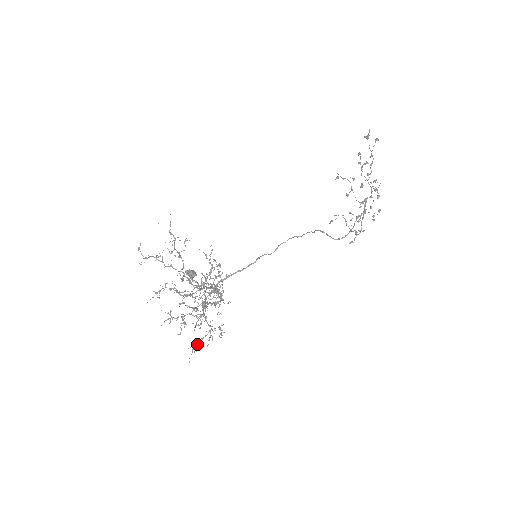
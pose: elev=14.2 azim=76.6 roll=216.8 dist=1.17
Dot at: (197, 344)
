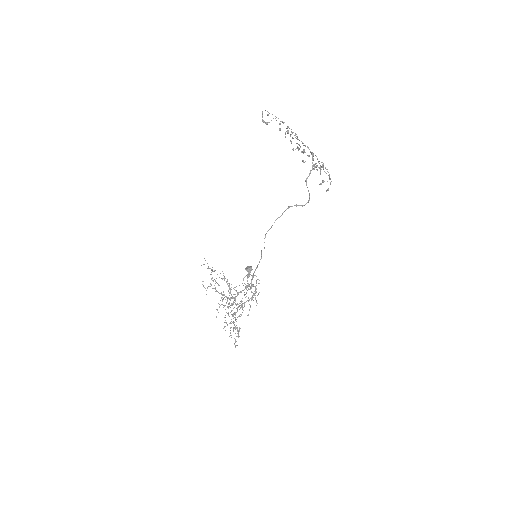
Dot at: (236, 341)
